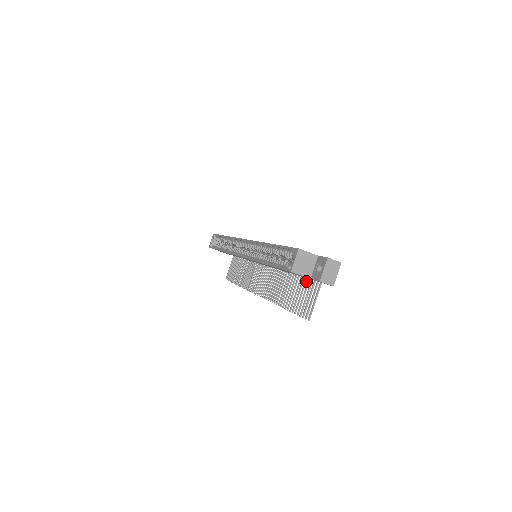
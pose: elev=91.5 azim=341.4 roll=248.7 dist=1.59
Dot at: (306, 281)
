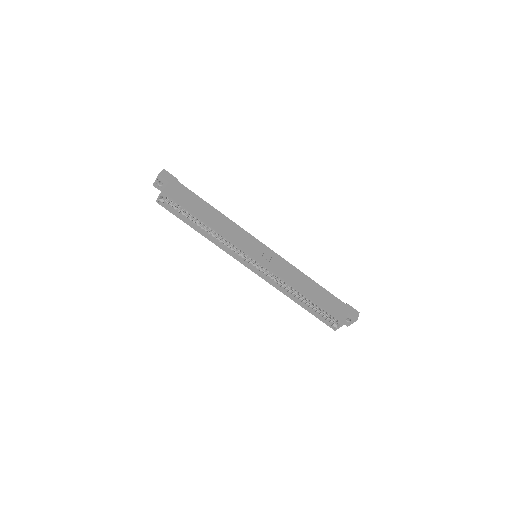
Dot at: occluded
